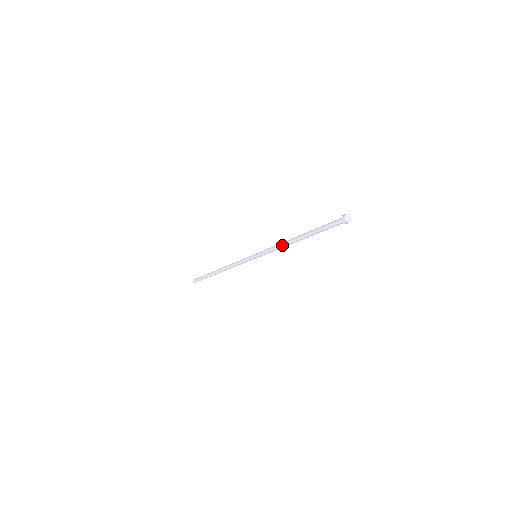
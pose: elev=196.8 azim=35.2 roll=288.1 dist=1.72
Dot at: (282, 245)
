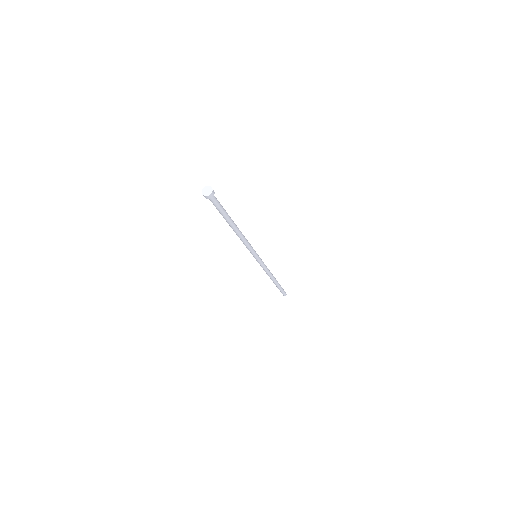
Dot at: occluded
